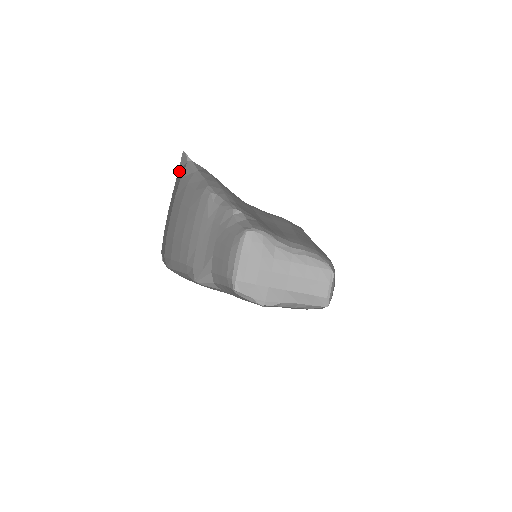
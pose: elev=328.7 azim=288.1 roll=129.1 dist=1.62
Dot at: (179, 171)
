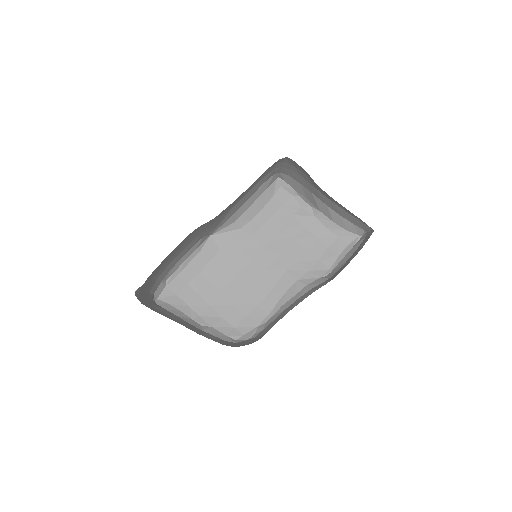
Dot at: (140, 290)
